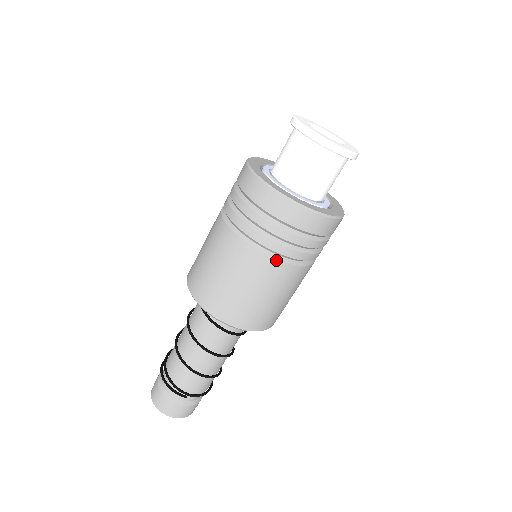
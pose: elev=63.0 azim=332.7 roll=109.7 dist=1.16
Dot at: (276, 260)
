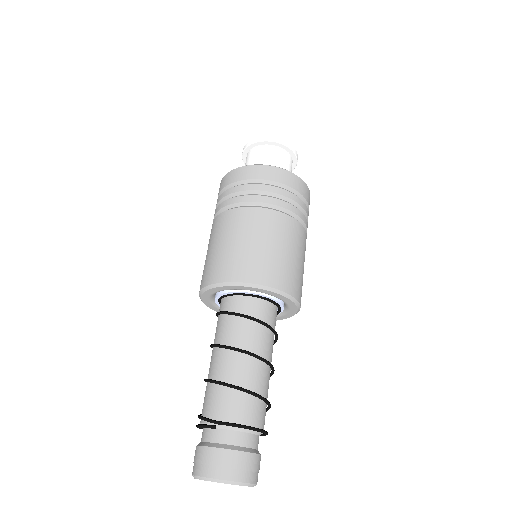
Dot at: (236, 209)
